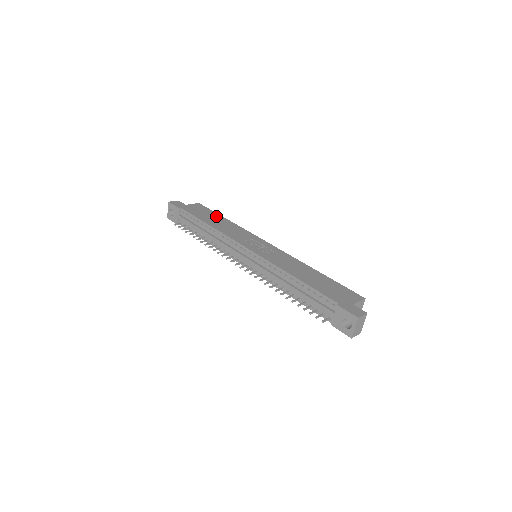
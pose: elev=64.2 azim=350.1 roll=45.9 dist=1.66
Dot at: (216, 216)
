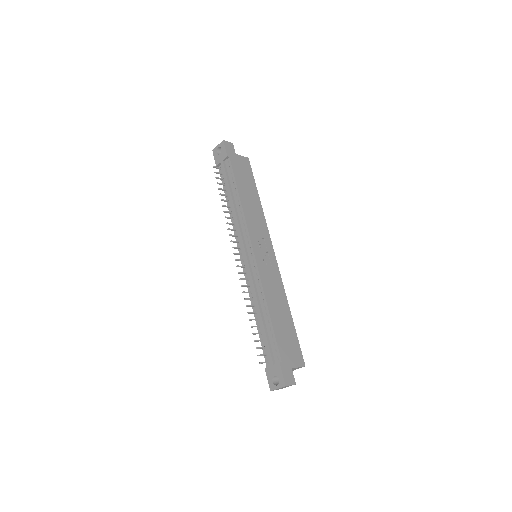
Dot at: (252, 187)
